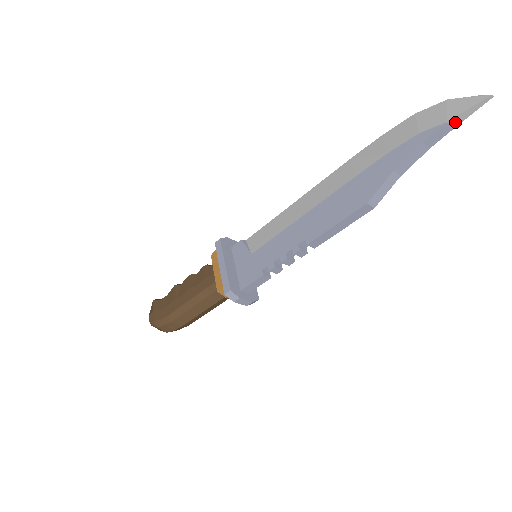
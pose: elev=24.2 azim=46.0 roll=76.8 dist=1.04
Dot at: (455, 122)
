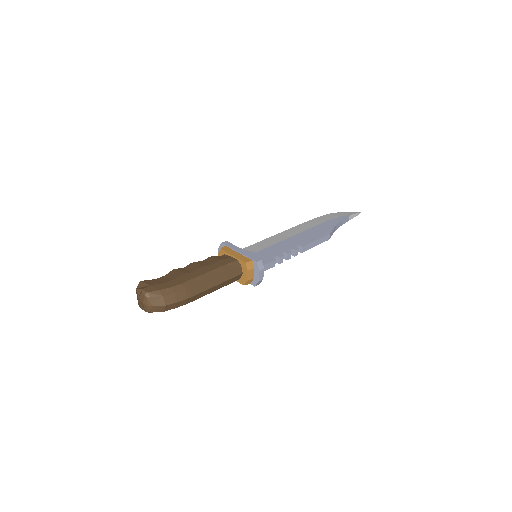
Dot at: (350, 217)
